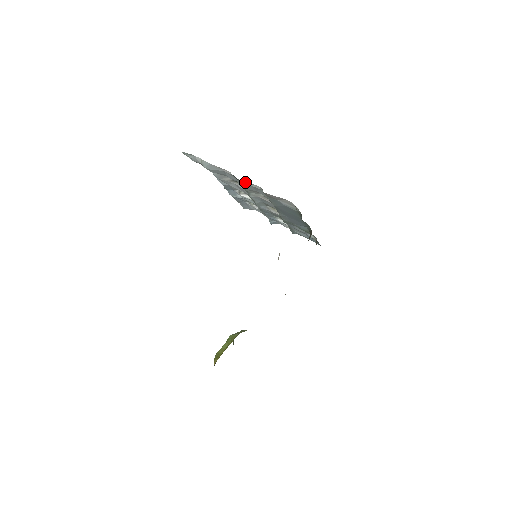
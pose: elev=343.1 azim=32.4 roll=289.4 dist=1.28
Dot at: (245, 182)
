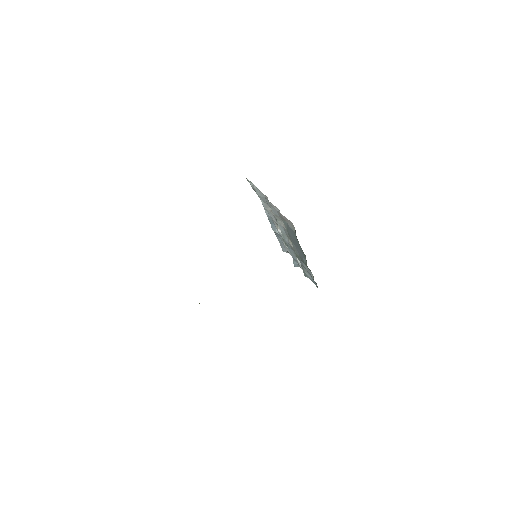
Dot at: (272, 205)
